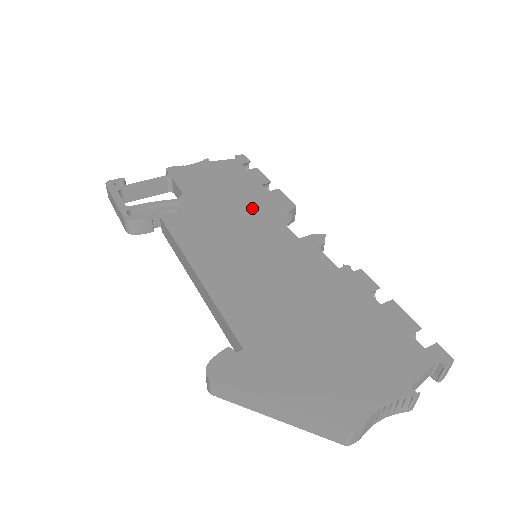
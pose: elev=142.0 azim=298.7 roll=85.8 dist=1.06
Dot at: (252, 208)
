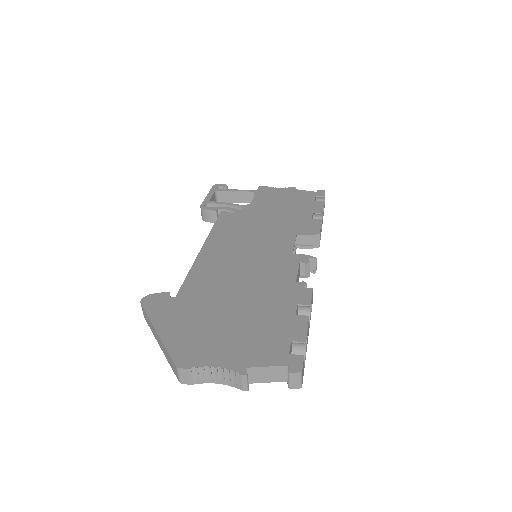
Dot at: (285, 225)
